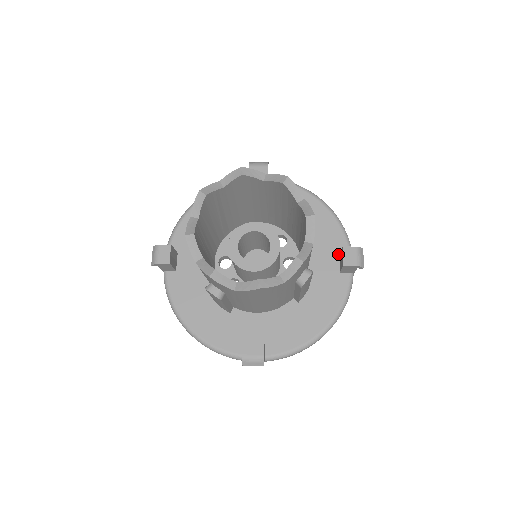
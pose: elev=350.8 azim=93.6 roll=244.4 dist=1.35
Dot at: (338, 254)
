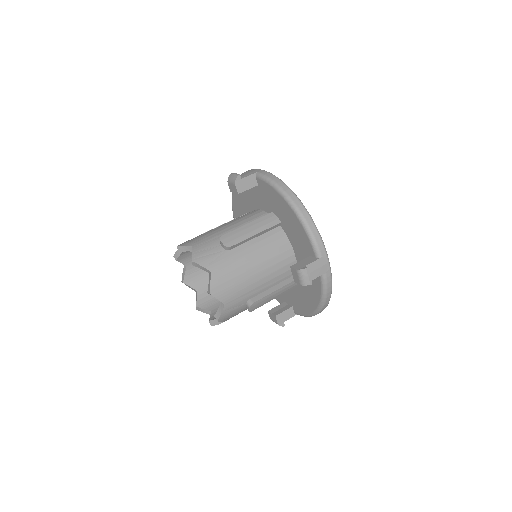
Dot at: (309, 255)
